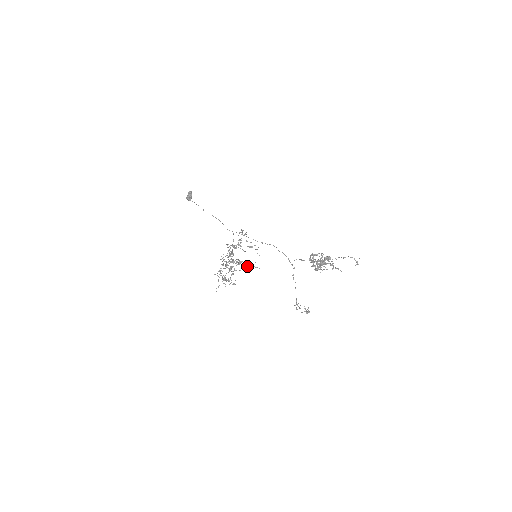
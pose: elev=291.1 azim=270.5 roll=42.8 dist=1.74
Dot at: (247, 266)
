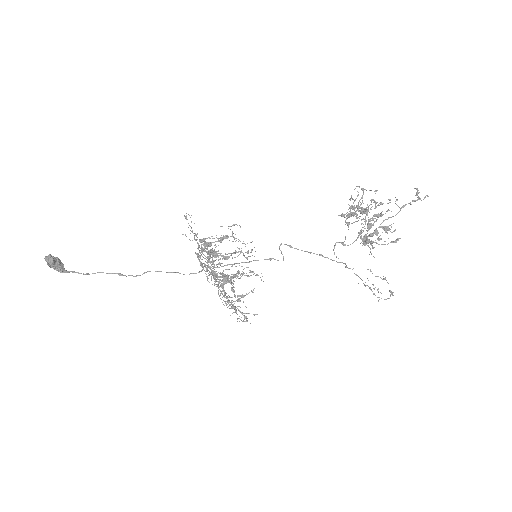
Dot at: occluded
